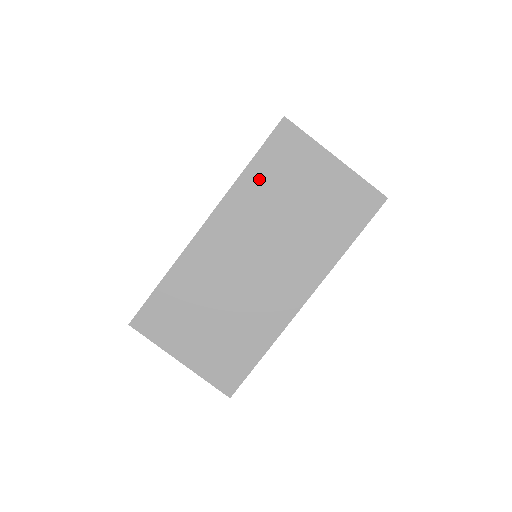
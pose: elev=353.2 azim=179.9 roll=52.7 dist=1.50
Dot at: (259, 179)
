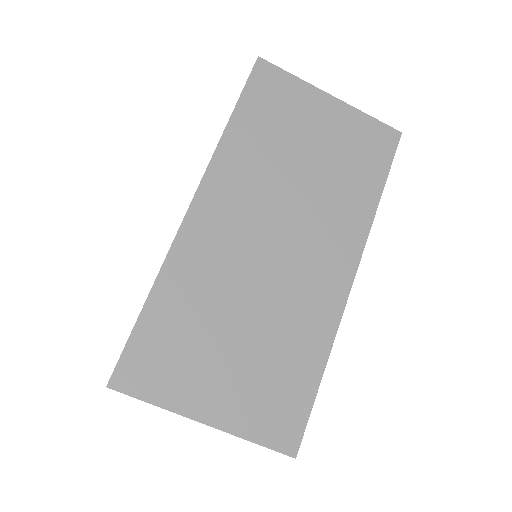
Dot at: (249, 133)
